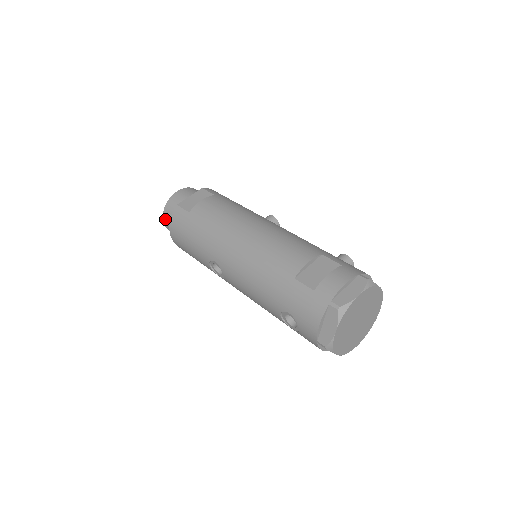
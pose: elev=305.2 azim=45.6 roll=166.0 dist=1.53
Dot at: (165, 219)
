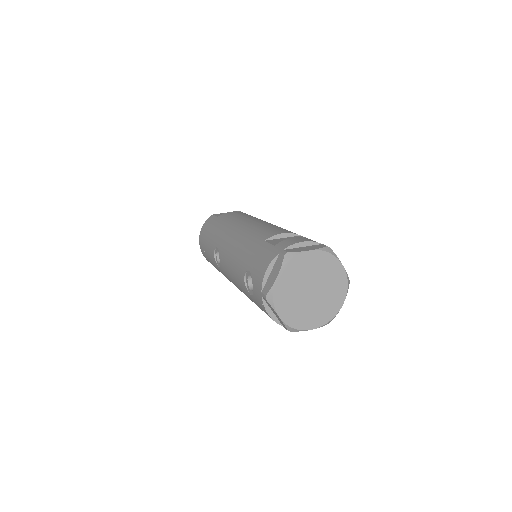
Dot at: occluded
